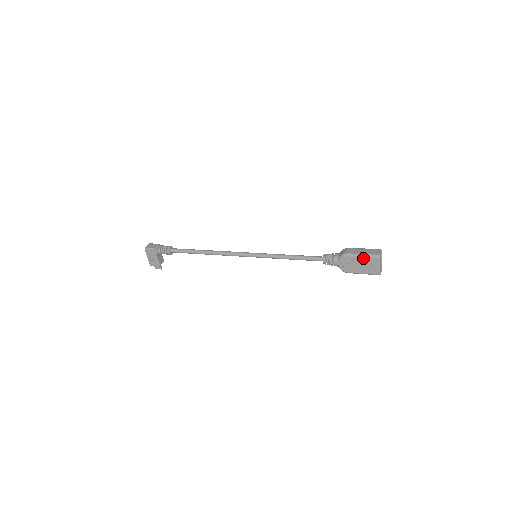
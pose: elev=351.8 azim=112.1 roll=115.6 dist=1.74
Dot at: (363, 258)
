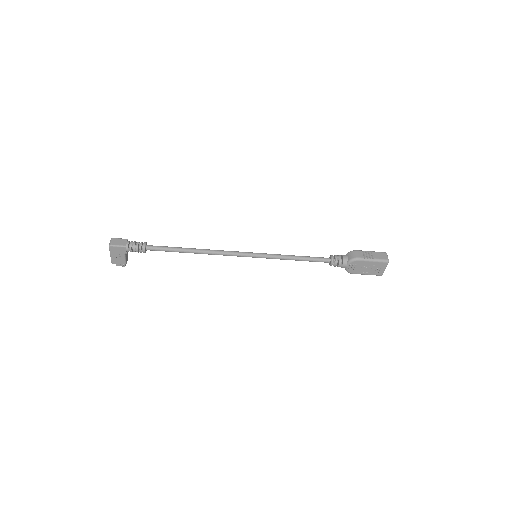
Dot at: (373, 262)
